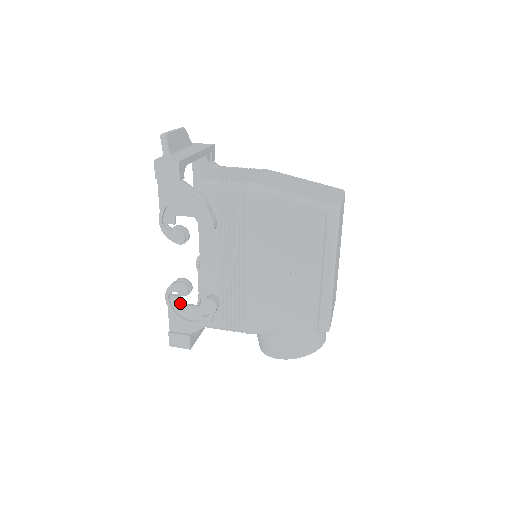
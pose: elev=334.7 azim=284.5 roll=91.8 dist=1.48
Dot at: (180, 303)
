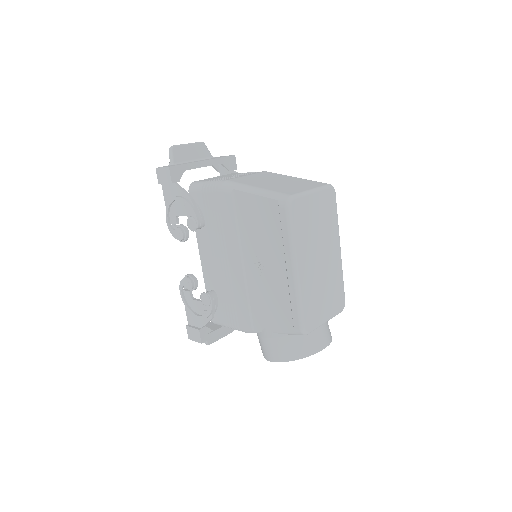
Dot at: (190, 298)
